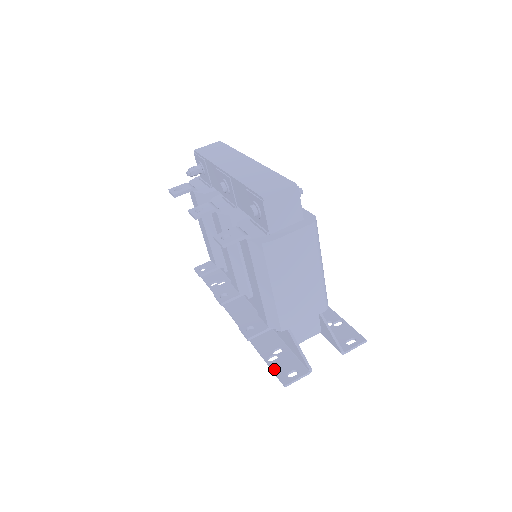
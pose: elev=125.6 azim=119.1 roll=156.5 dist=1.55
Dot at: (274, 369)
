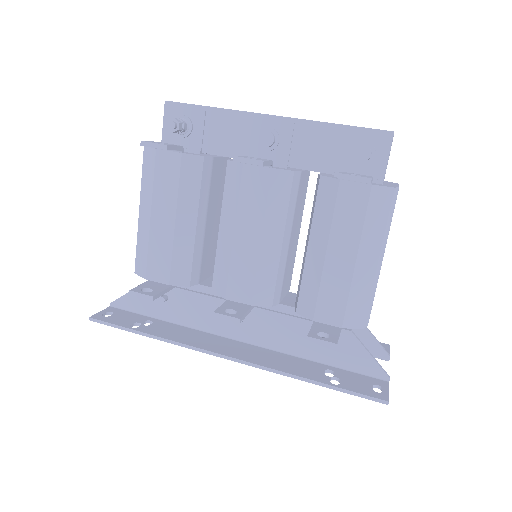
Dot at: (354, 390)
